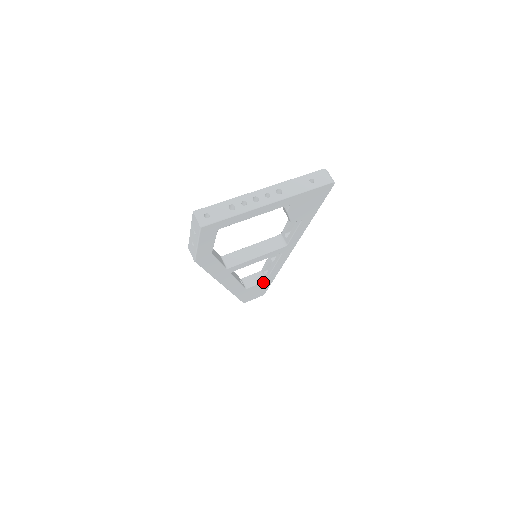
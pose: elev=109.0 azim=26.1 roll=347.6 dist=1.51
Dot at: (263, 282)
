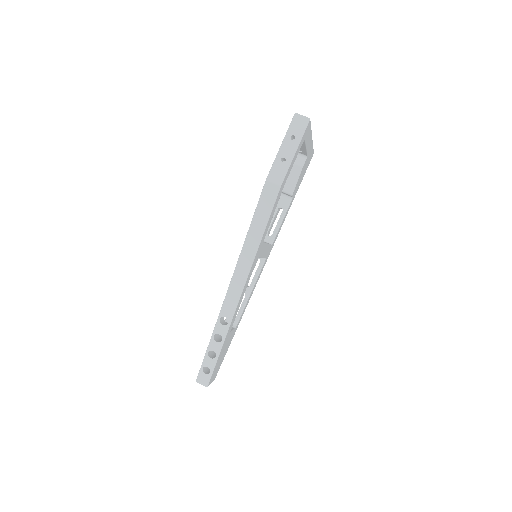
Dot at: (233, 331)
